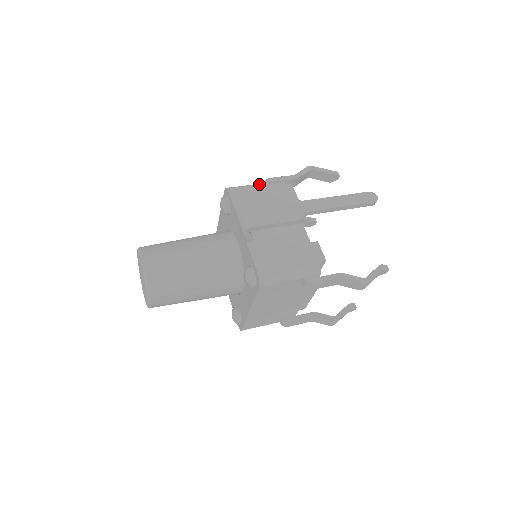
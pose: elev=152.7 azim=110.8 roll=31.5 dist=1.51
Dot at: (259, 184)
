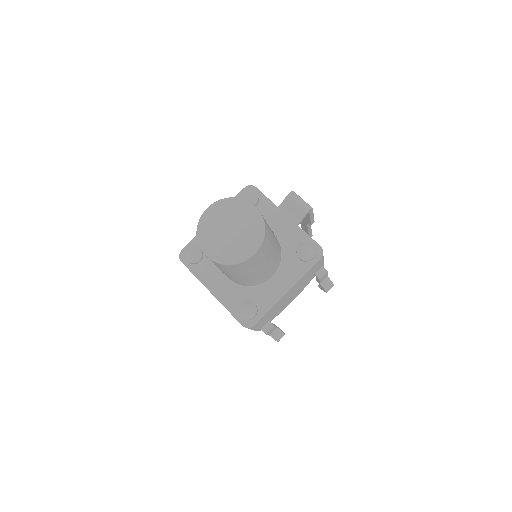
Dot at: occluded
